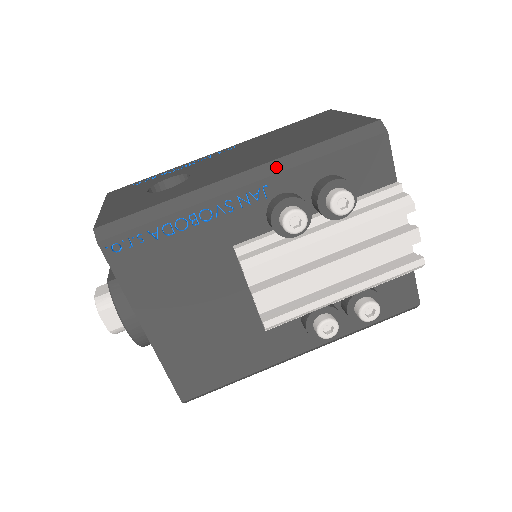
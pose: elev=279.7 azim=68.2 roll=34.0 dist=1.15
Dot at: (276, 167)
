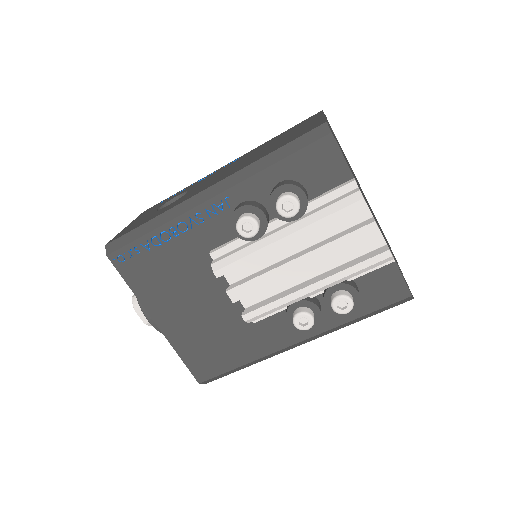
Dot at: (234, 180)
